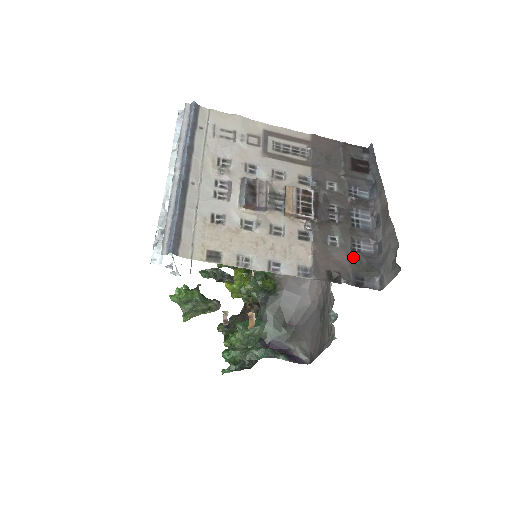
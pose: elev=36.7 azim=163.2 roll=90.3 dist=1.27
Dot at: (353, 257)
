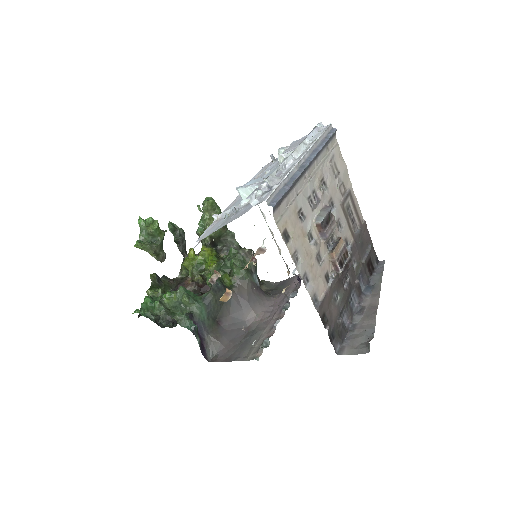
Dot at: (339, 319)
